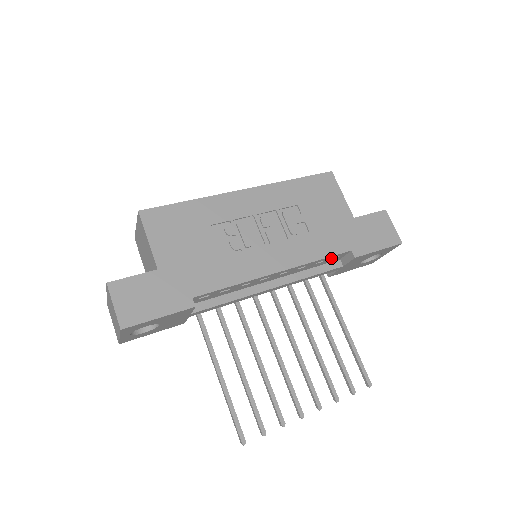
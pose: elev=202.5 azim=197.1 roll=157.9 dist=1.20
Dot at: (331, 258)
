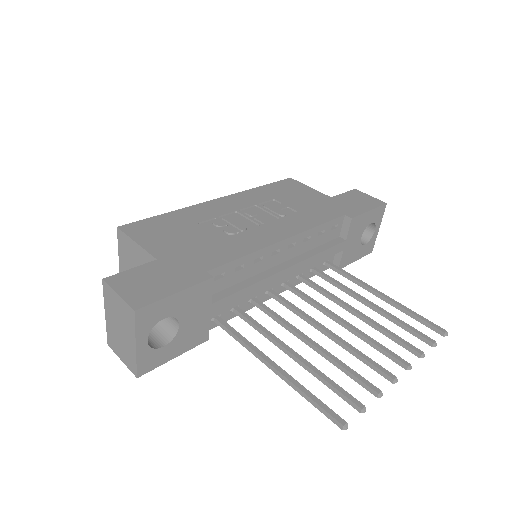
Dot at: (330, 228)
